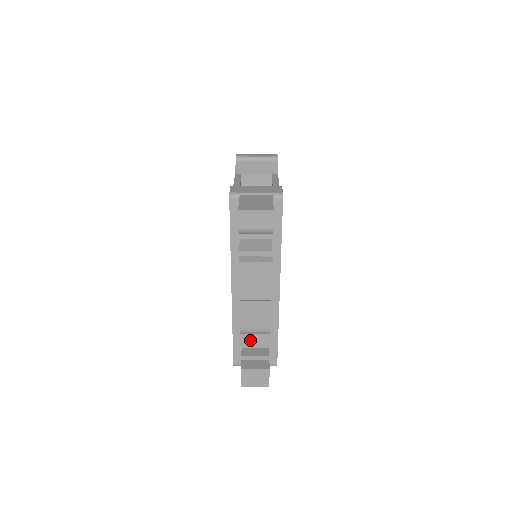
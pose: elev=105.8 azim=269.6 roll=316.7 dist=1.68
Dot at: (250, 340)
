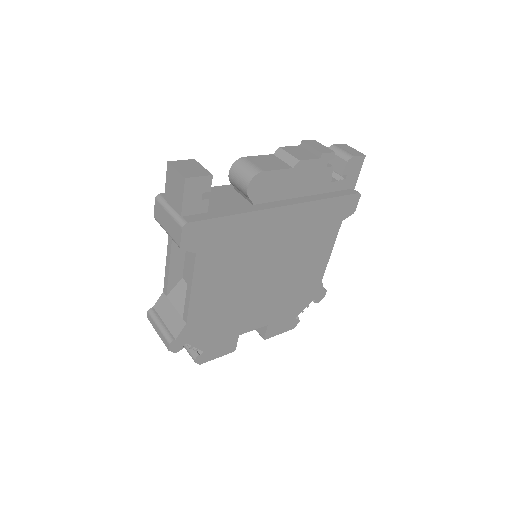
Dot at: occluded
